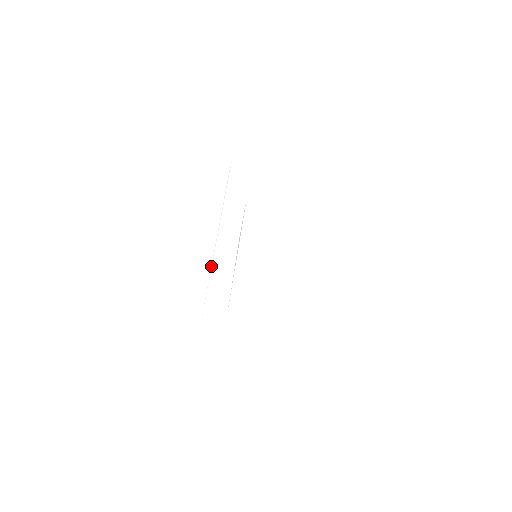
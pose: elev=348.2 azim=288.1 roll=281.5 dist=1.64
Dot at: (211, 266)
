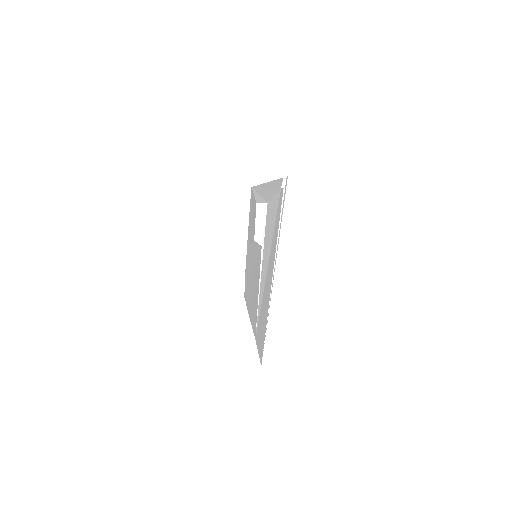
Dot at: (270, 296)
